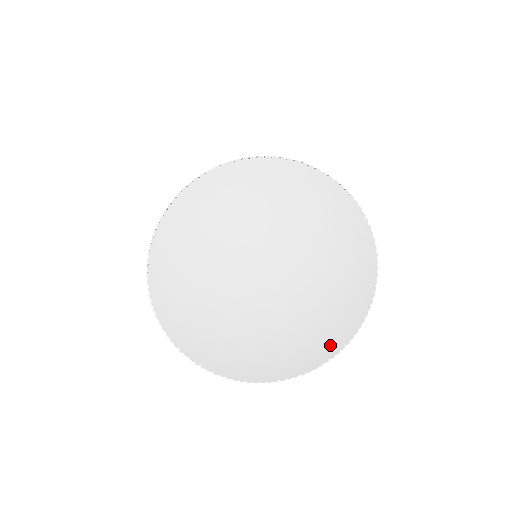
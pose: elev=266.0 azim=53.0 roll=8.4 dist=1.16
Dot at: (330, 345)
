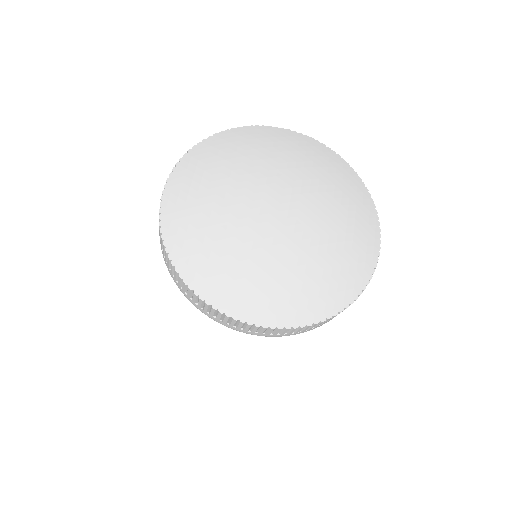
Dot at: (268, 310)
